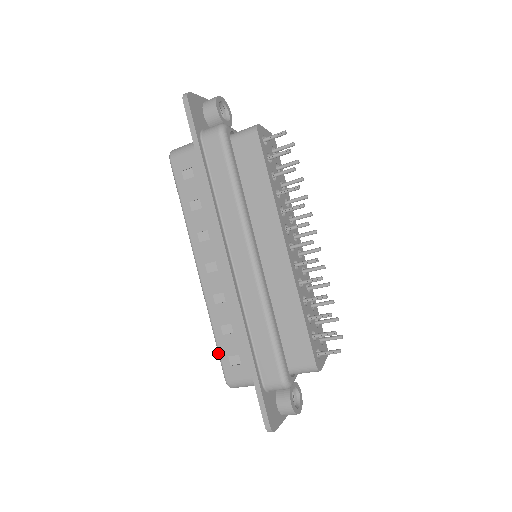
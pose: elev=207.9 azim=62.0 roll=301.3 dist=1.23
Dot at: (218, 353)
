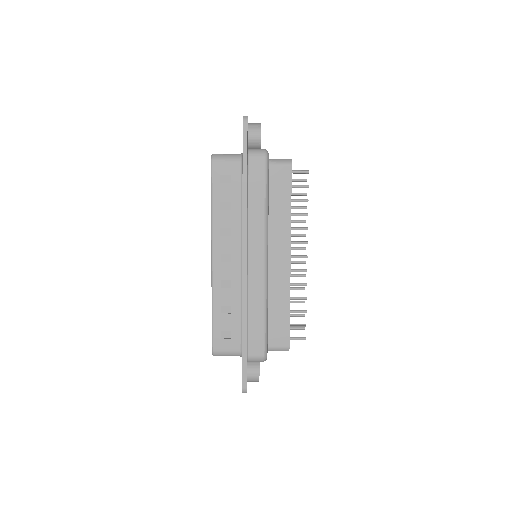
Dot at: (212, 327)
